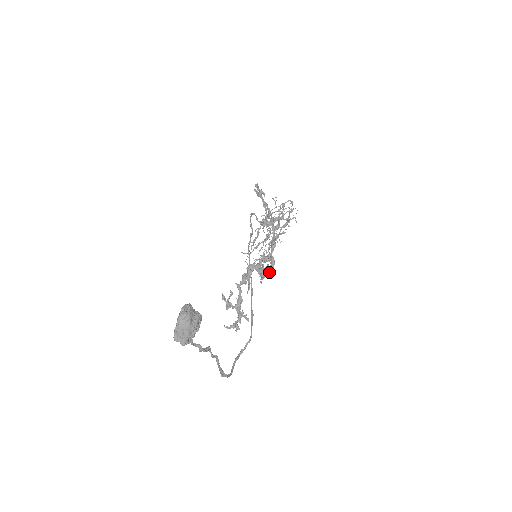
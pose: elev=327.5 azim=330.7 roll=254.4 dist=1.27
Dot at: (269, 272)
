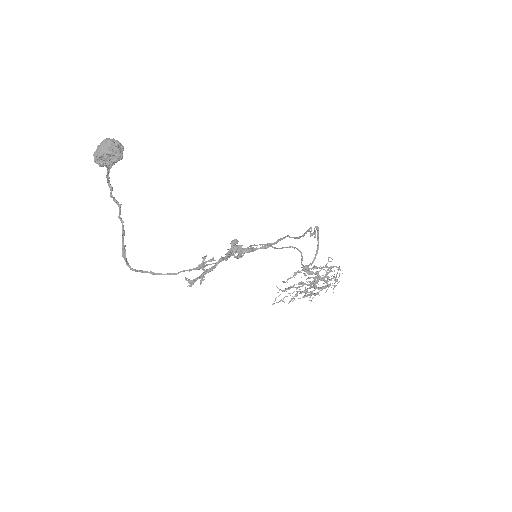
Dot at: (237, 249)
